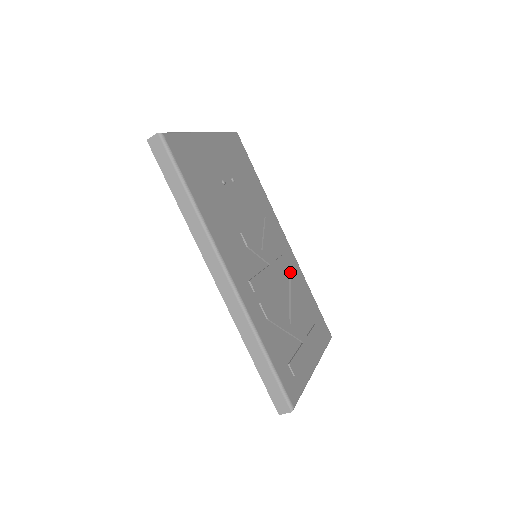
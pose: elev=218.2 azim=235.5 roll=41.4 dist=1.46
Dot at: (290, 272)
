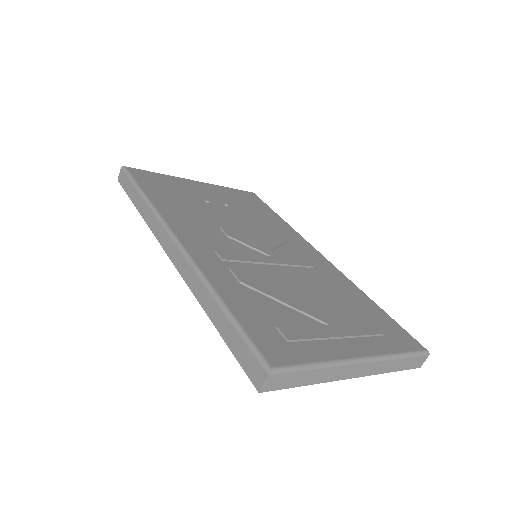
Dot at: (319, 273)
